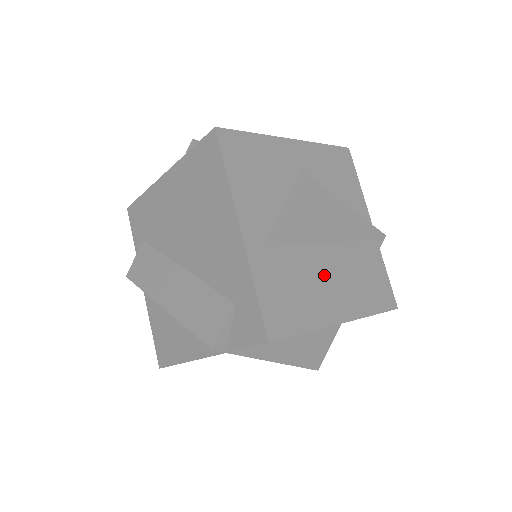
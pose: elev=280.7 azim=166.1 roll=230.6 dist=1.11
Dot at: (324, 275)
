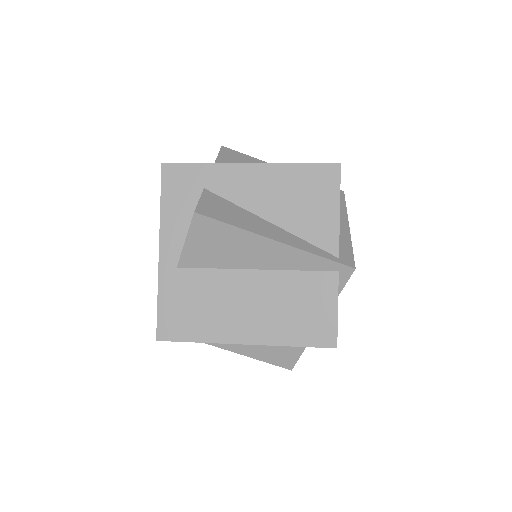
Dot at: (239, 299)
